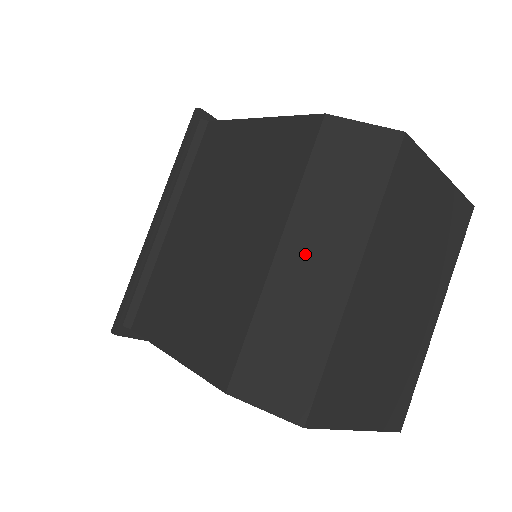
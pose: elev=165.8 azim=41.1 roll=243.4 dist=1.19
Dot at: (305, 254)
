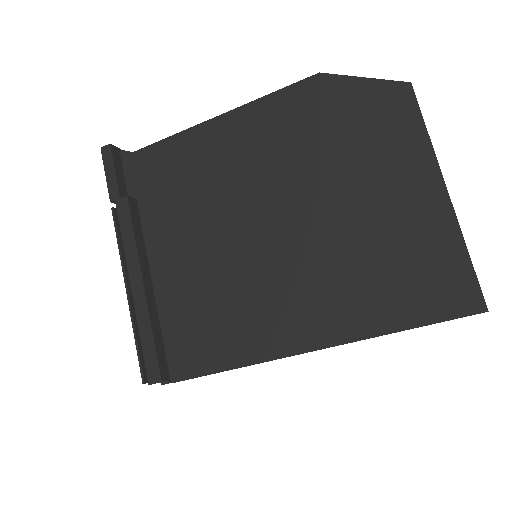
Dot at: occluded
